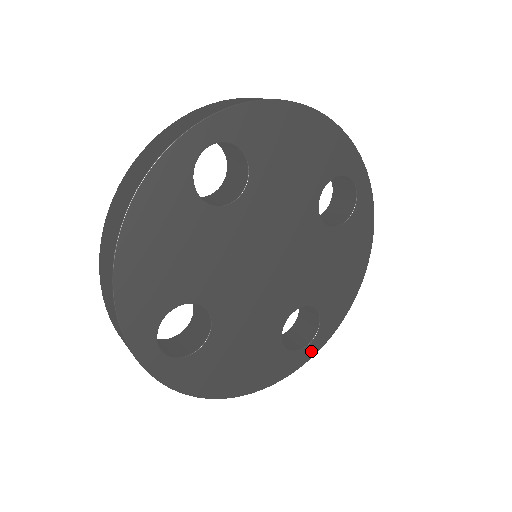
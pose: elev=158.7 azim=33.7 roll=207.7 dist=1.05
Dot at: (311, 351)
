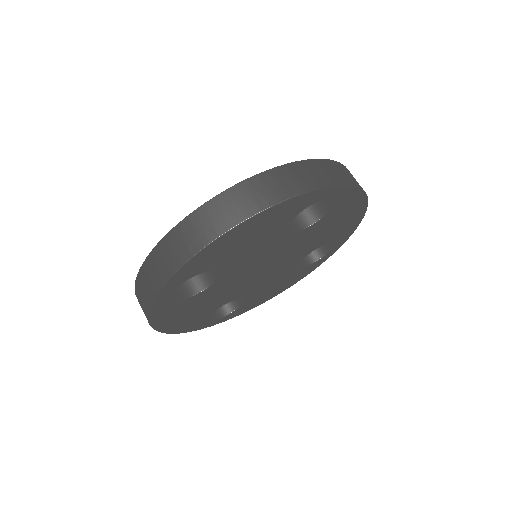
Dot at: (332, 252)
